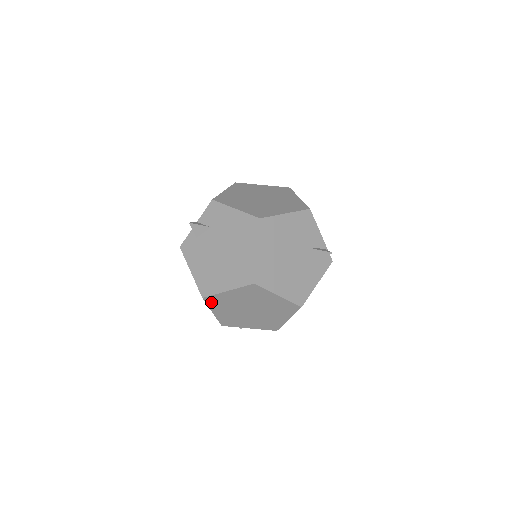
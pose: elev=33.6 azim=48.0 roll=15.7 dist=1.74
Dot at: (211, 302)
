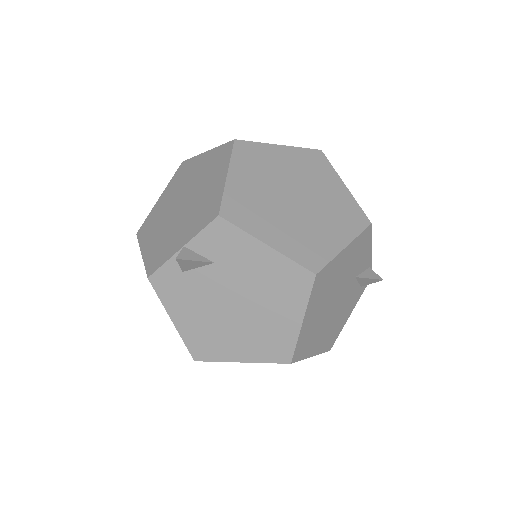
Dot at: occluded
